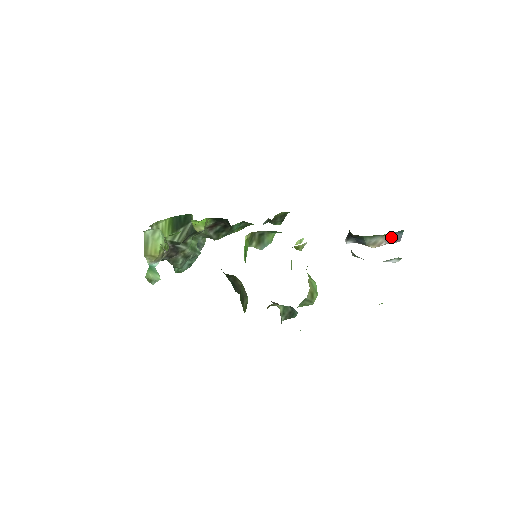
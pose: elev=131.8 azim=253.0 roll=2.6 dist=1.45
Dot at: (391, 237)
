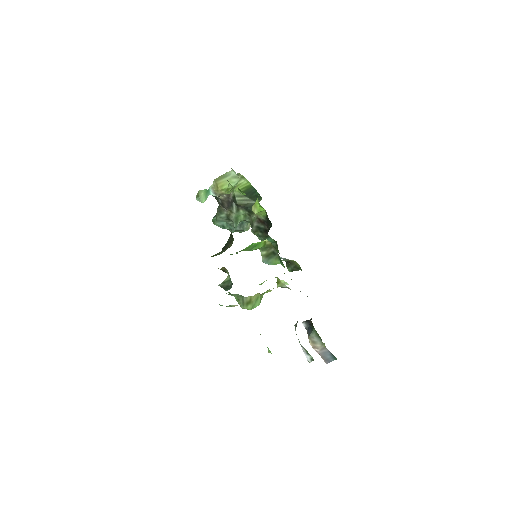
Dot at: (326, 353)
